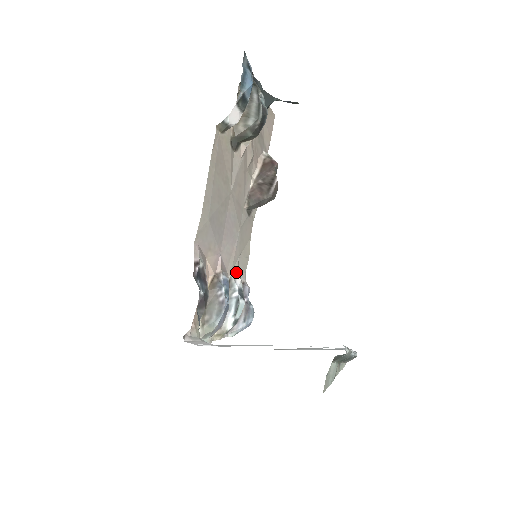
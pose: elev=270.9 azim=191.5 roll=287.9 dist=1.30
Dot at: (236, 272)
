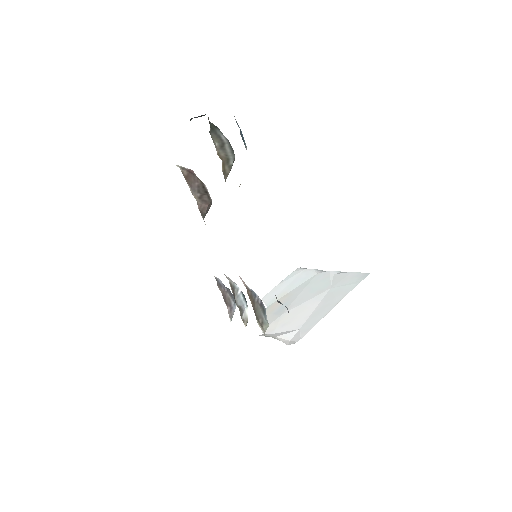
Dot at: occluded
